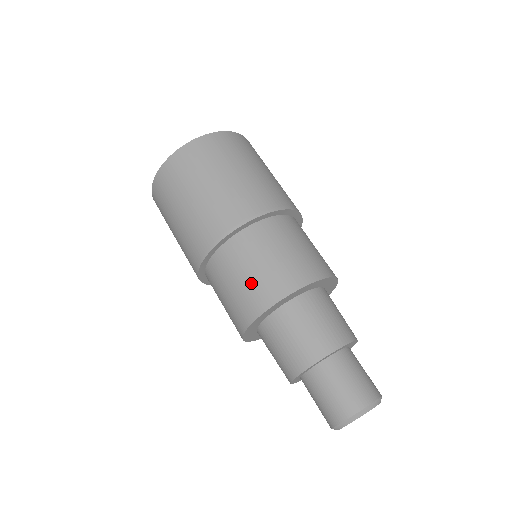
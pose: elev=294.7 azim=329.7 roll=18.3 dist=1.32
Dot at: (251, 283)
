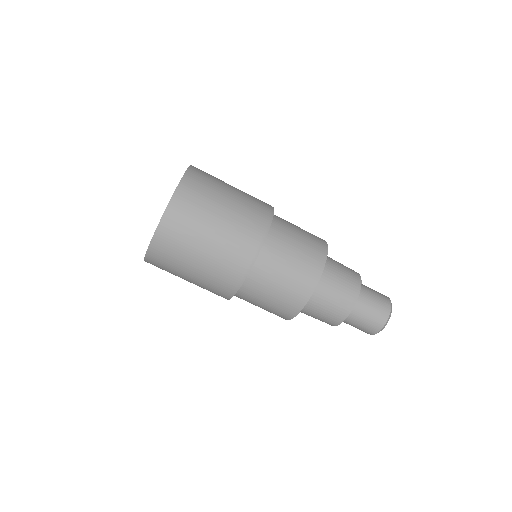
Dot at: (296, 271)
